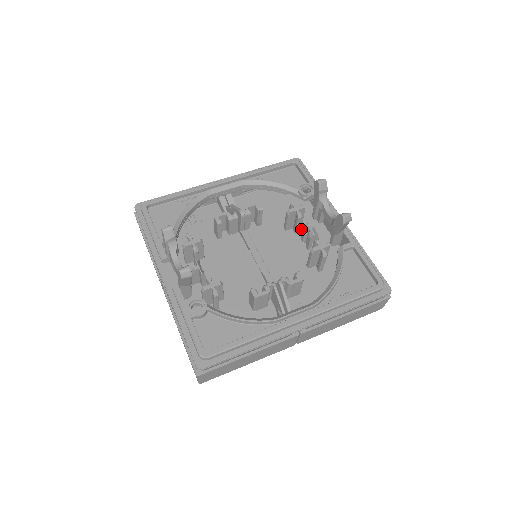
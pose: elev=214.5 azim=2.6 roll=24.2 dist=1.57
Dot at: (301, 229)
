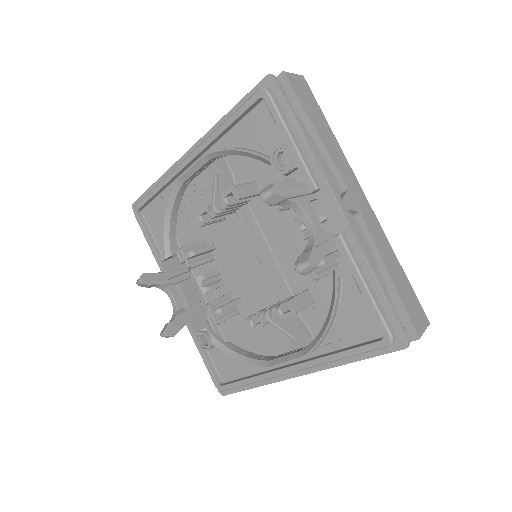
Dot at: occluded
